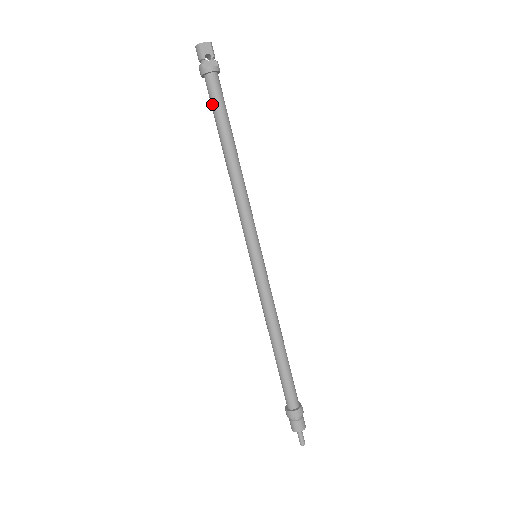
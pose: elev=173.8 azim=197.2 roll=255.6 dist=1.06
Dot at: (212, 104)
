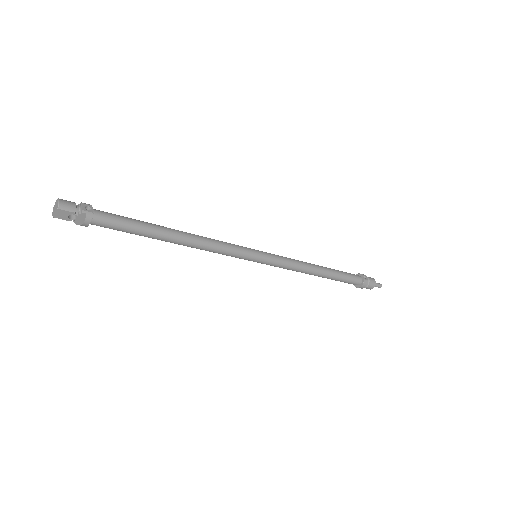
Dot at: (117, 230)
